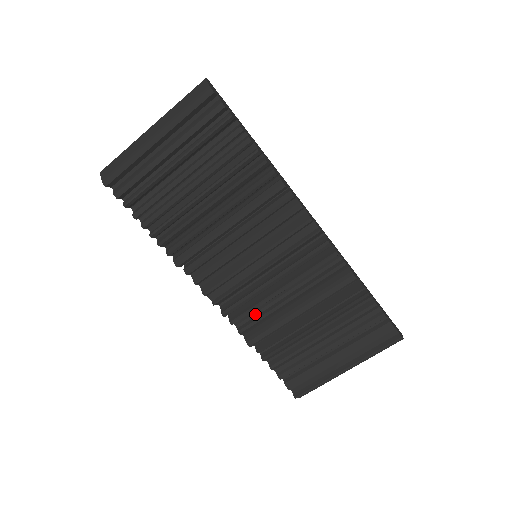
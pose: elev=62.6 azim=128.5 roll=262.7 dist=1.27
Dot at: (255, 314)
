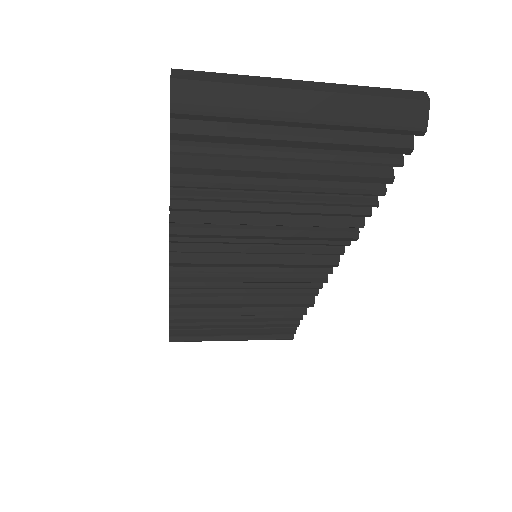
Dot at: occluded
